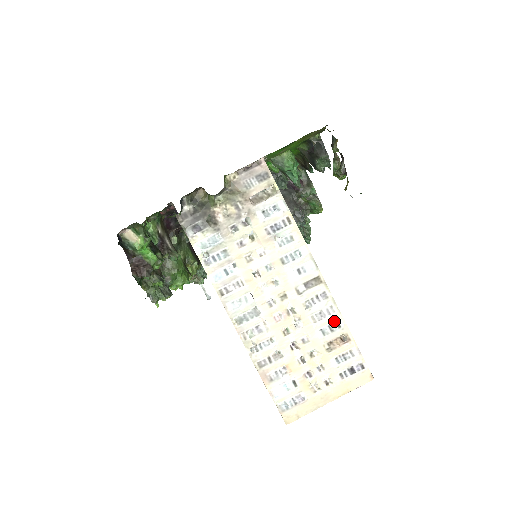
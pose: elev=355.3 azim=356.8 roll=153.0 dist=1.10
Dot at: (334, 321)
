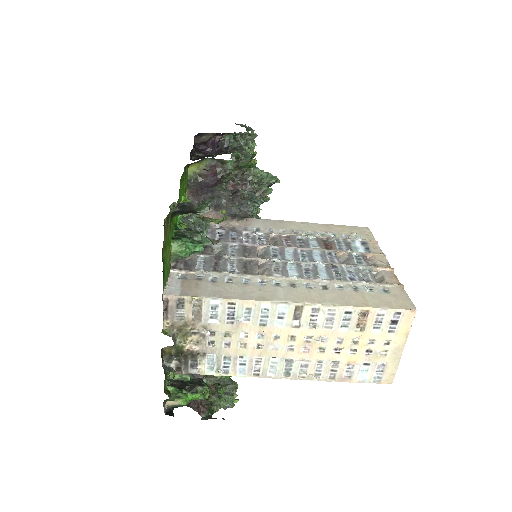
Dot at: (342, 314)
